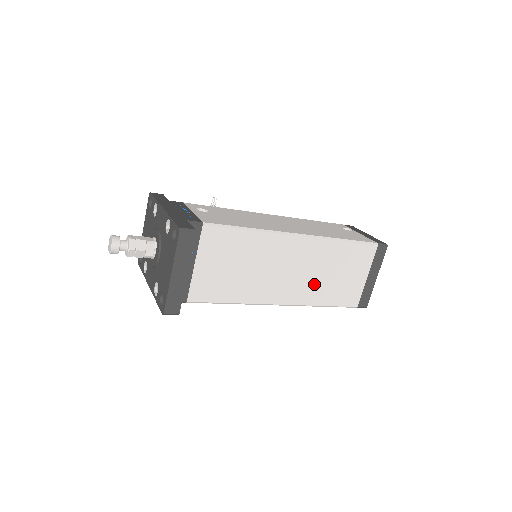
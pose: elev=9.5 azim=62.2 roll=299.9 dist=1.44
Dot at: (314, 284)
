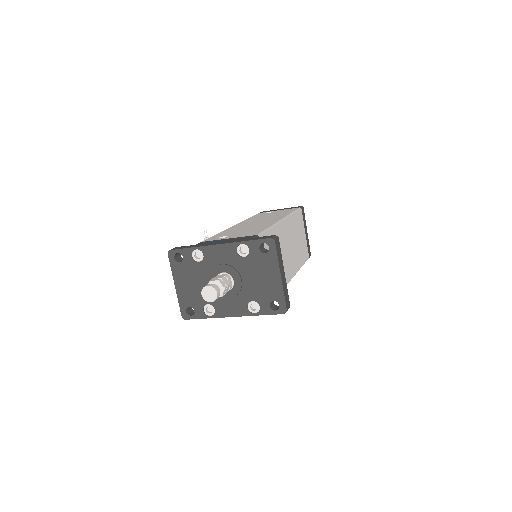
Dot at: (296, 252)
